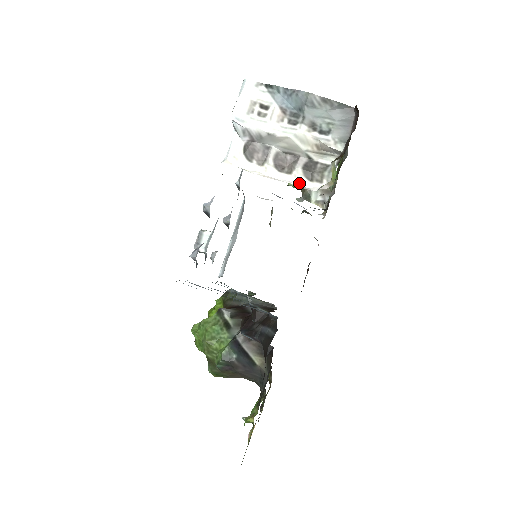
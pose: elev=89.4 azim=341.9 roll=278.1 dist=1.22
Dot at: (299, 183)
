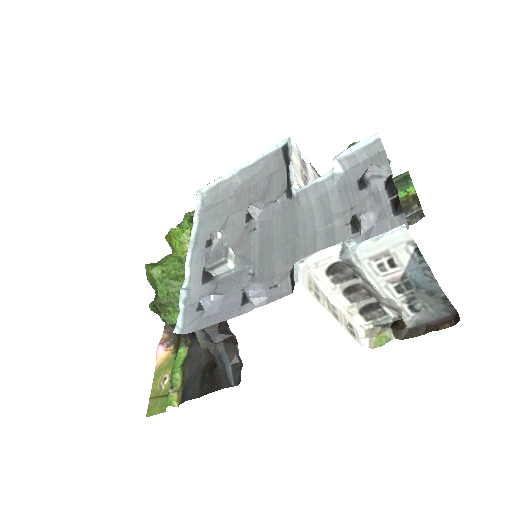
Dot at: (350, 311)
